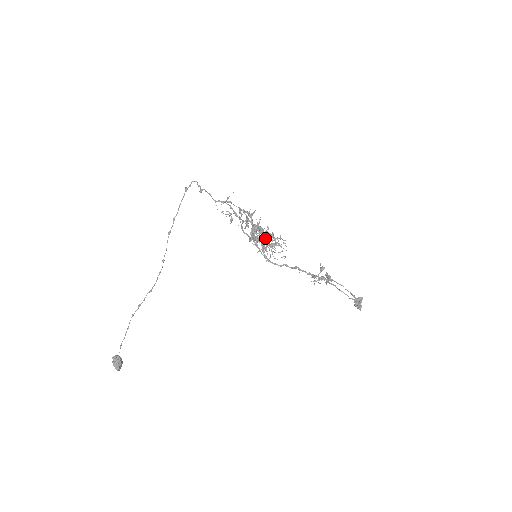
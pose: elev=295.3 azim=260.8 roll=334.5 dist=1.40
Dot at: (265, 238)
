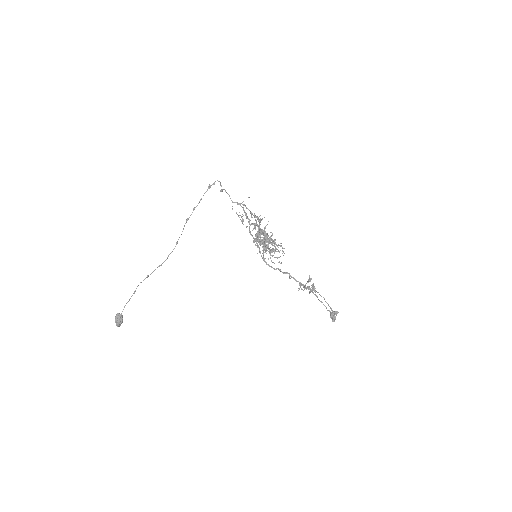
Dot at: occluded
